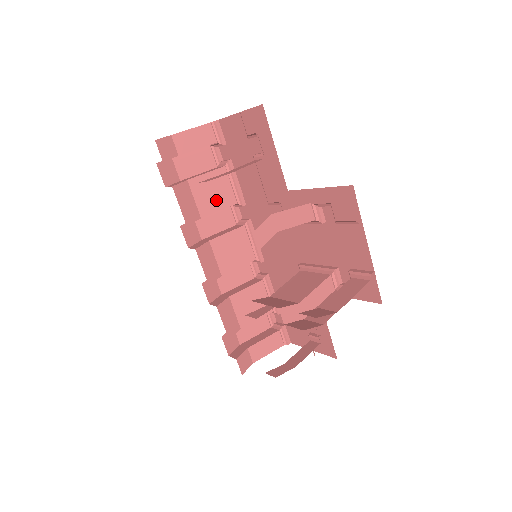
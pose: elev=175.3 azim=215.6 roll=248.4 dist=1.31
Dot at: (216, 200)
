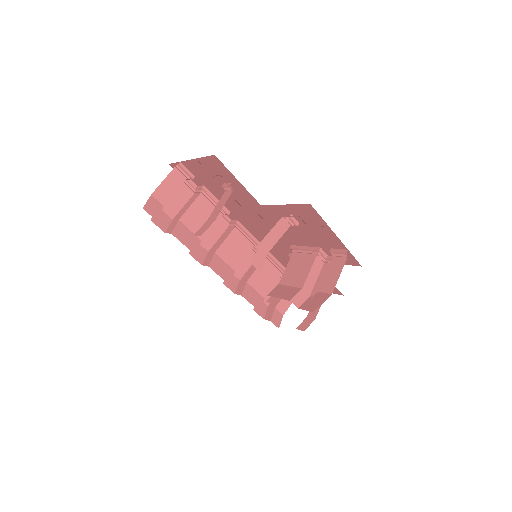
Dot at: occluded
